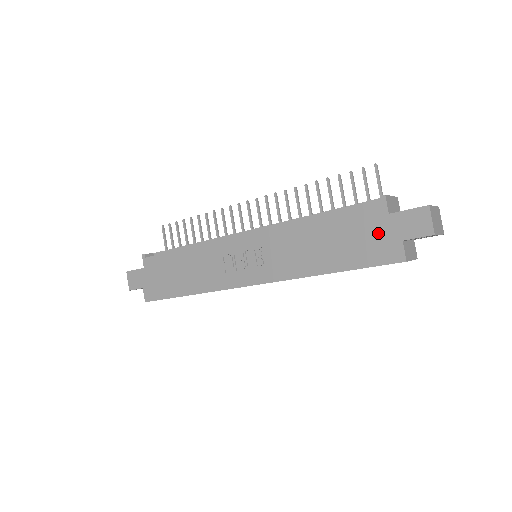
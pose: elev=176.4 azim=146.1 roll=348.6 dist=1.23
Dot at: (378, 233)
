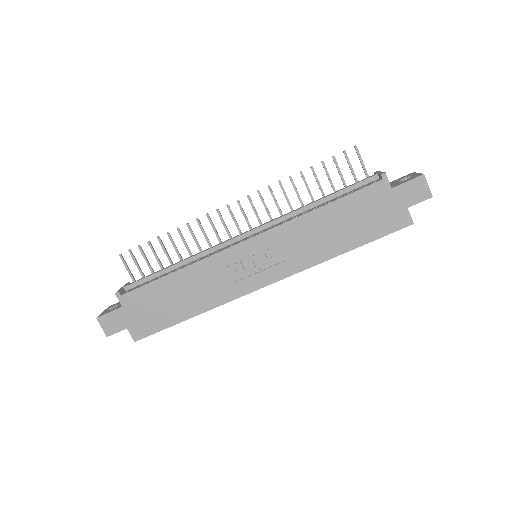
Dot at: (385, 206)
